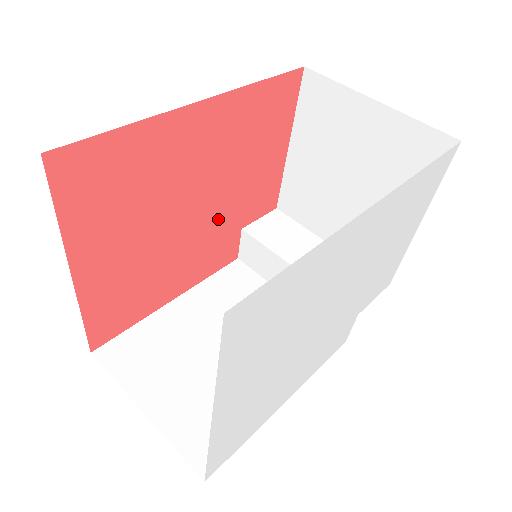
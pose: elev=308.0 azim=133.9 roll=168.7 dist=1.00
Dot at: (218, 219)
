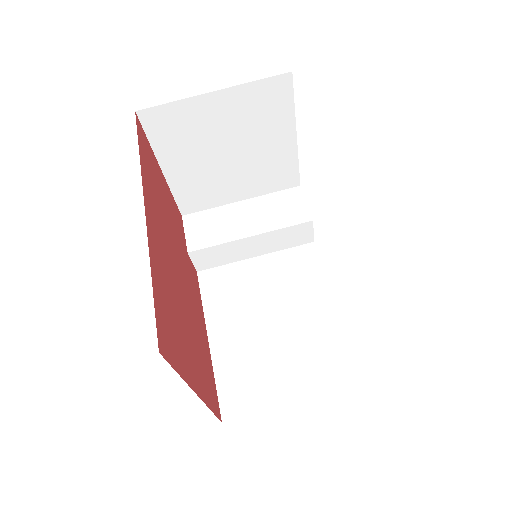
Dot at: (183, 264)
